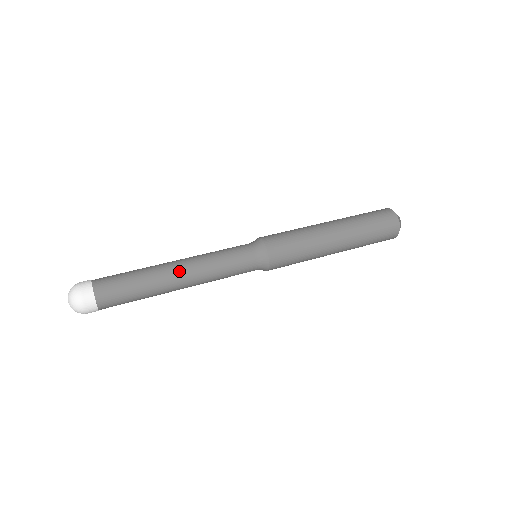
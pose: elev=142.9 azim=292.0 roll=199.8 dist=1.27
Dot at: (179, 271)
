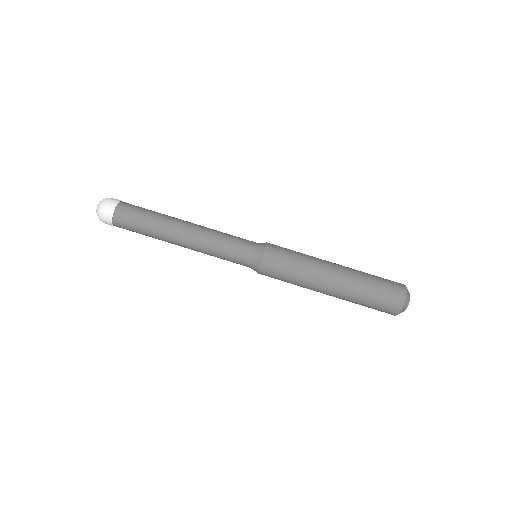
Dot at: occluded
